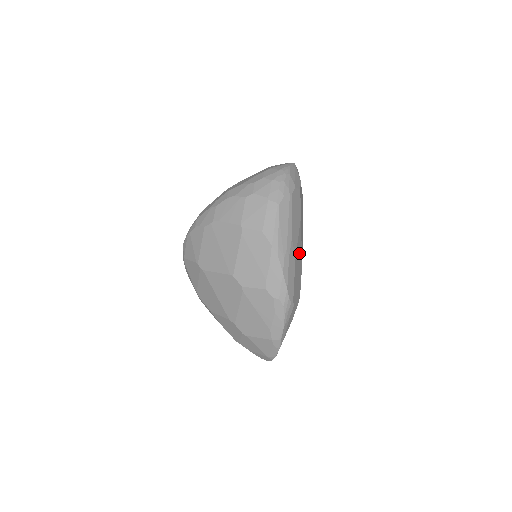
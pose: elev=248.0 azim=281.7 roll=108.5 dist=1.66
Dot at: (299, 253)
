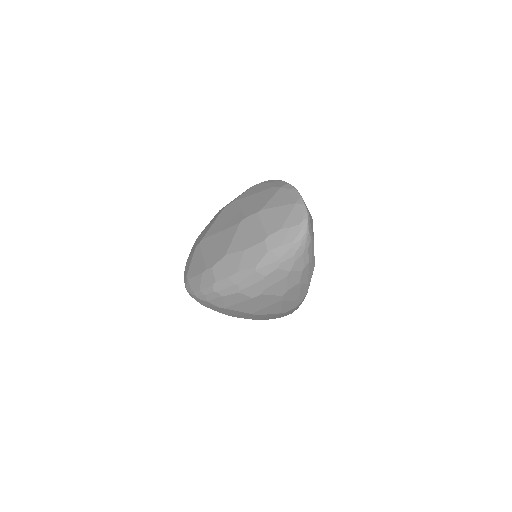
Dot at: occluded
